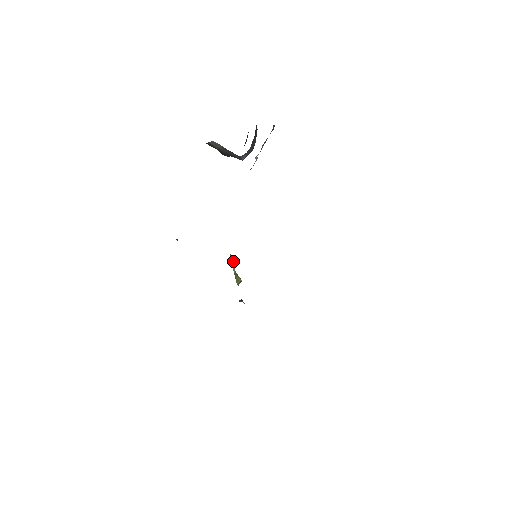
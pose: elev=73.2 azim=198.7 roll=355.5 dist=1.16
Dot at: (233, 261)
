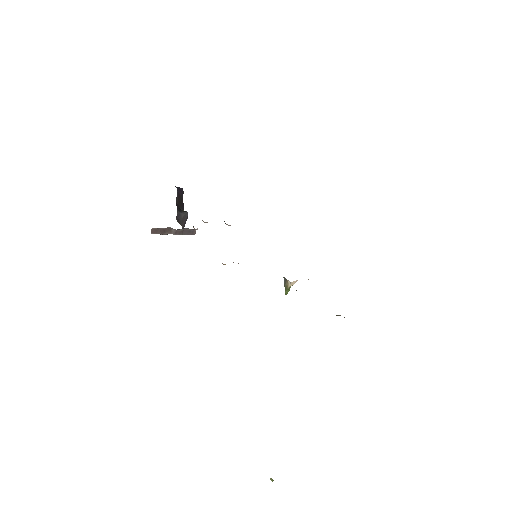
Dot at: occluded
